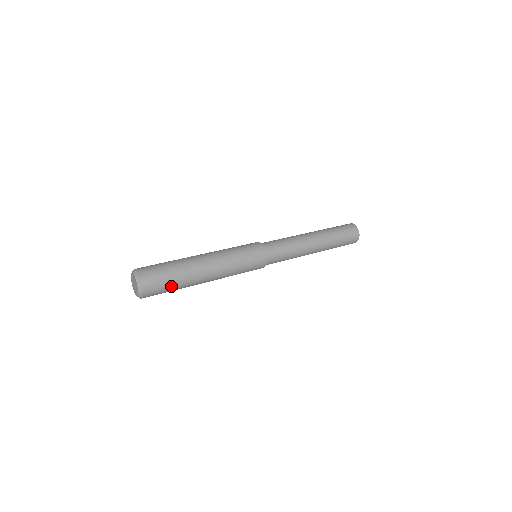
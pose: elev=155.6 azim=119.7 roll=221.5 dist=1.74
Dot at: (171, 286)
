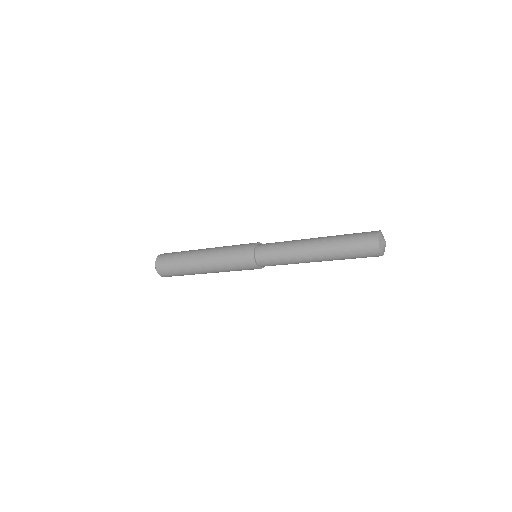
Dot at: (175, 267)
